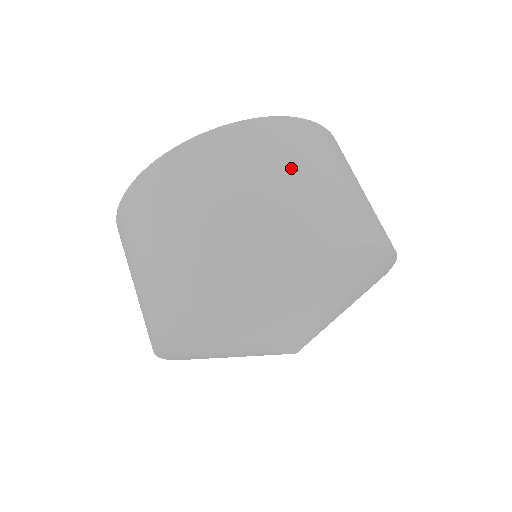
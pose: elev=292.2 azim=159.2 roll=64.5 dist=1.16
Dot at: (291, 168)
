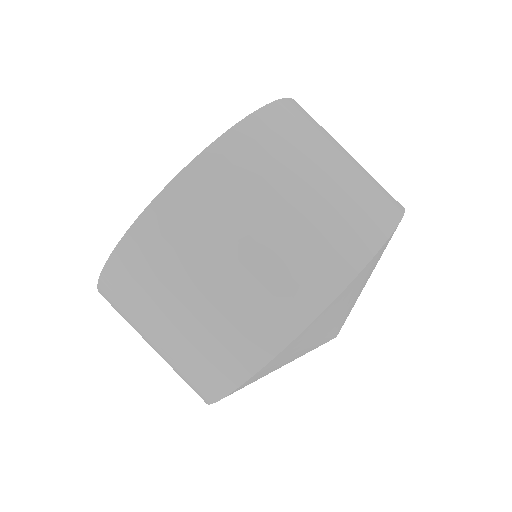
Dot at: (331, 147)
